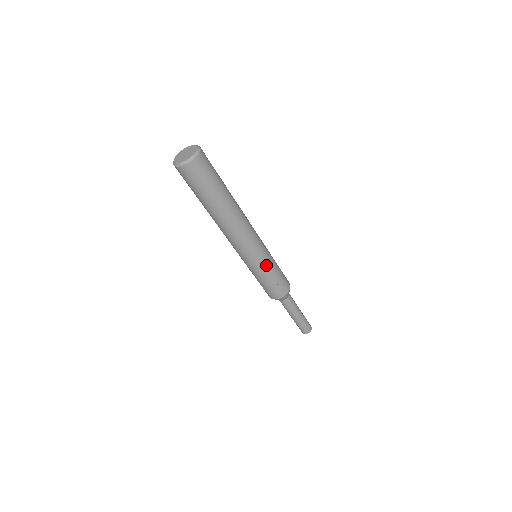
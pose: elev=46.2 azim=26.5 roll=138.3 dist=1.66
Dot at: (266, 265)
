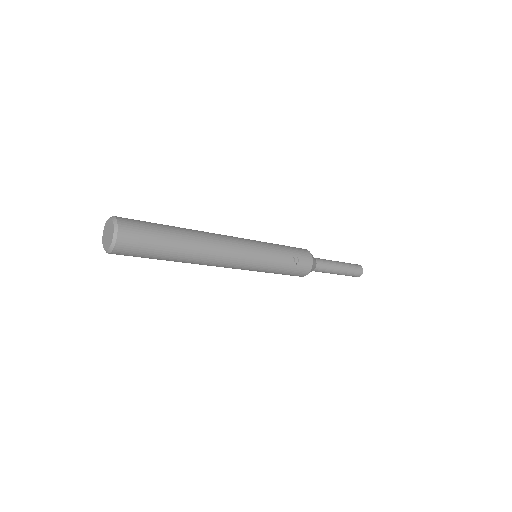
Dot at: (271, 258)
